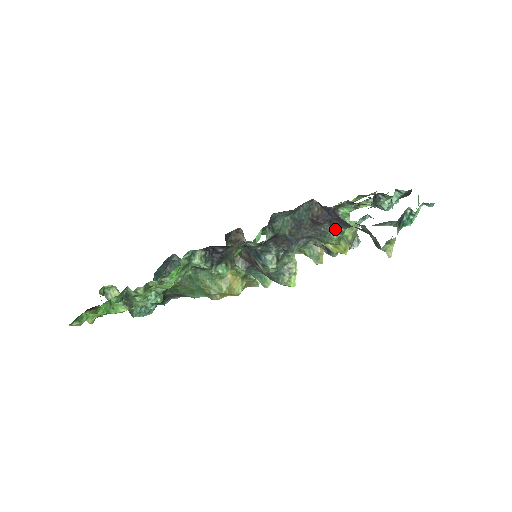
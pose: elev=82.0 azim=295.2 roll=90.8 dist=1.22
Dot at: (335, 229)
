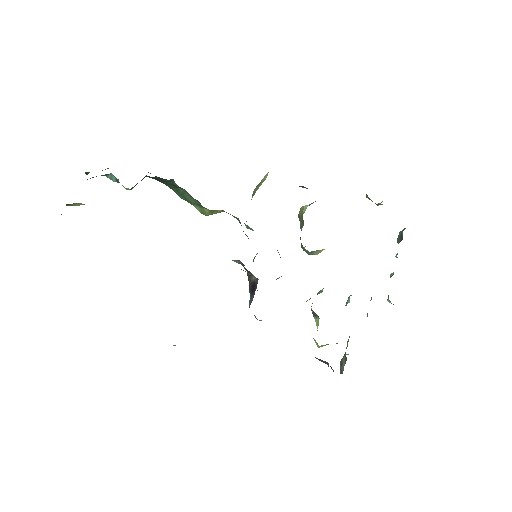
Dot at: occluded
